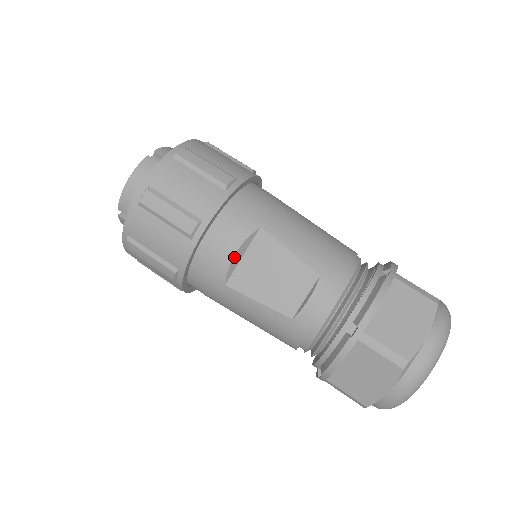
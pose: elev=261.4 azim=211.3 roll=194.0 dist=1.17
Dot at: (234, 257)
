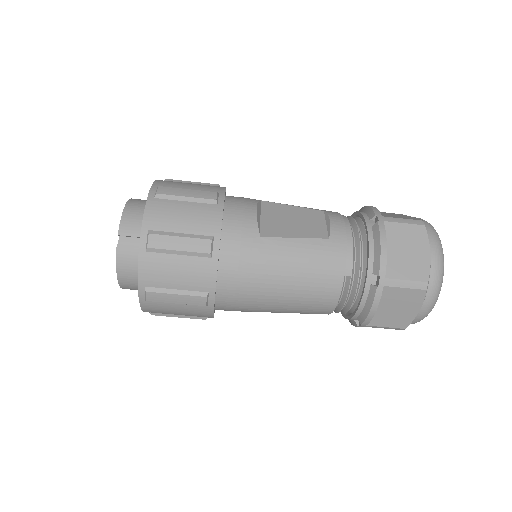
Dot at: (256, 213)
